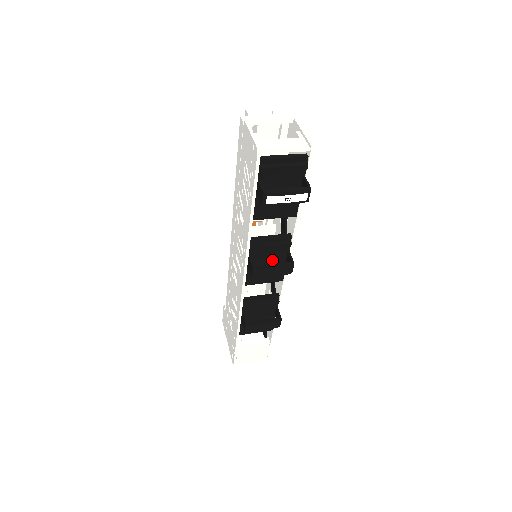
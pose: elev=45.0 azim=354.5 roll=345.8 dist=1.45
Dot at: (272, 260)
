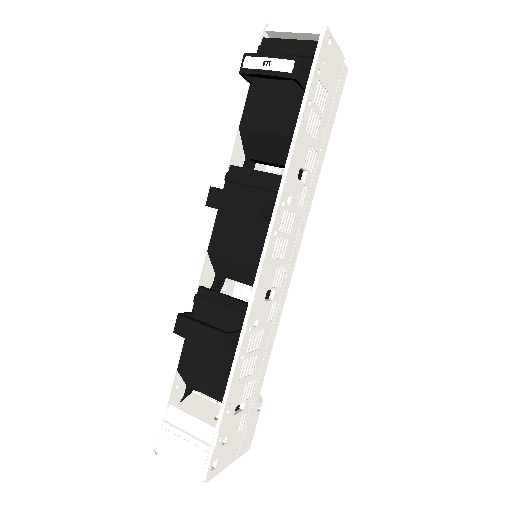
Dot at: occluded
